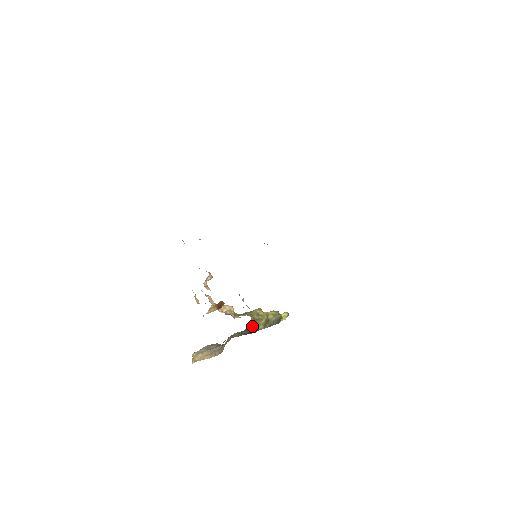
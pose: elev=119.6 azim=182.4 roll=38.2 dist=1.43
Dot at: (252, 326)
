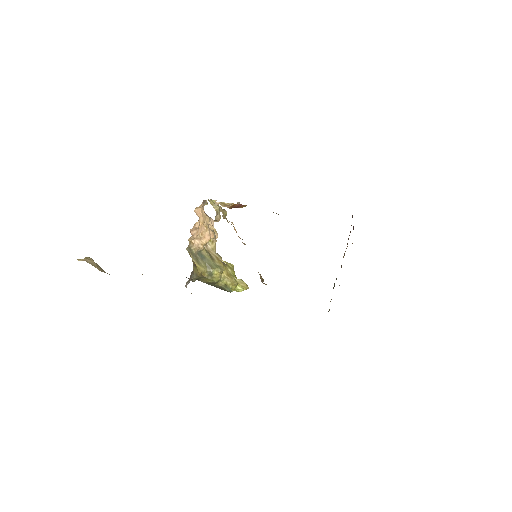
Dot at: occluded
